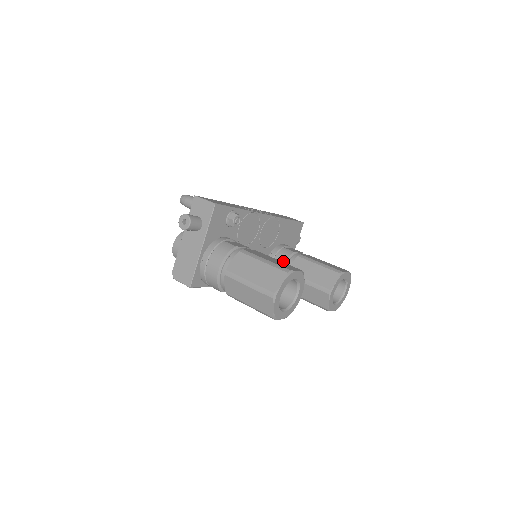
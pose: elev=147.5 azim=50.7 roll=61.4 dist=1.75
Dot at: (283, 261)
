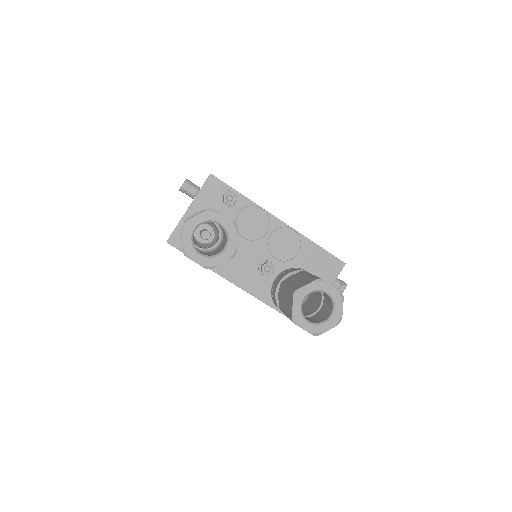
Dot at: (286, 274)
